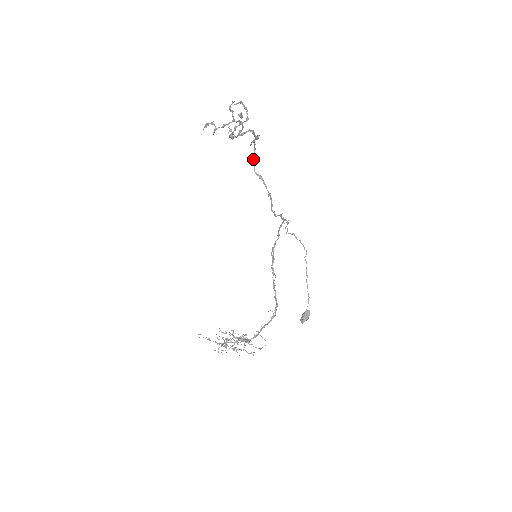
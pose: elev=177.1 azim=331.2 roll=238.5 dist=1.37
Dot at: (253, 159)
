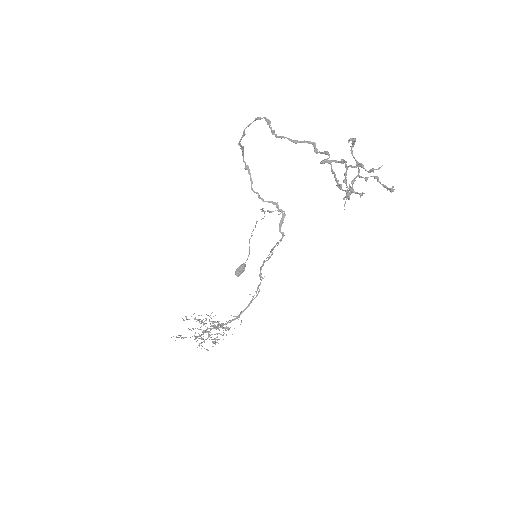
Dot at: (244, 129)
